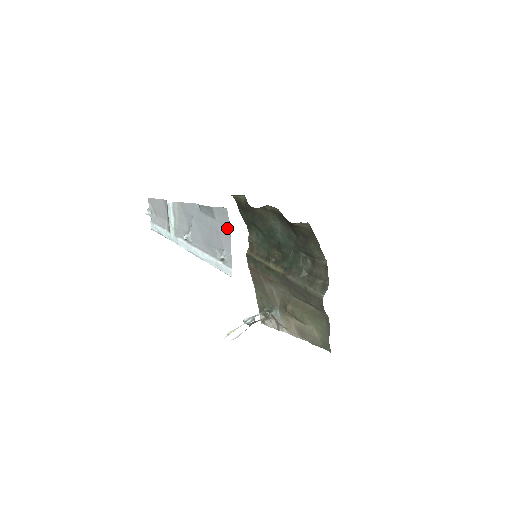
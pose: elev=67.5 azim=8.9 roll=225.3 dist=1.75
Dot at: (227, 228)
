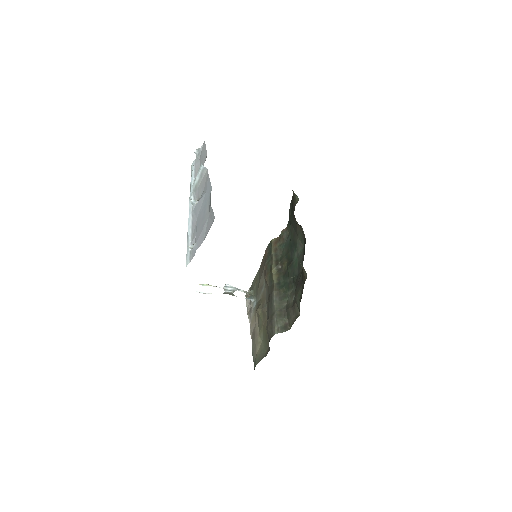
Dot at: (207, 231)
